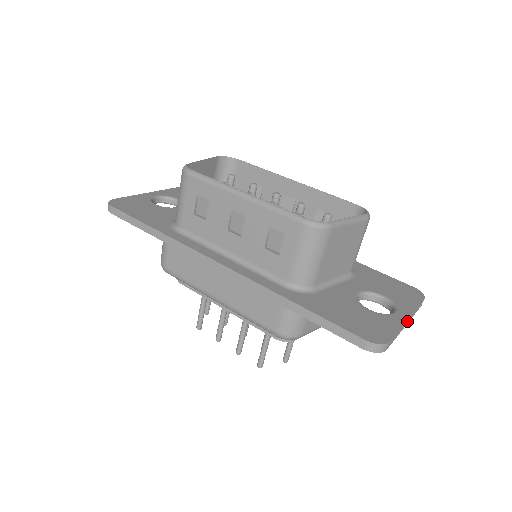
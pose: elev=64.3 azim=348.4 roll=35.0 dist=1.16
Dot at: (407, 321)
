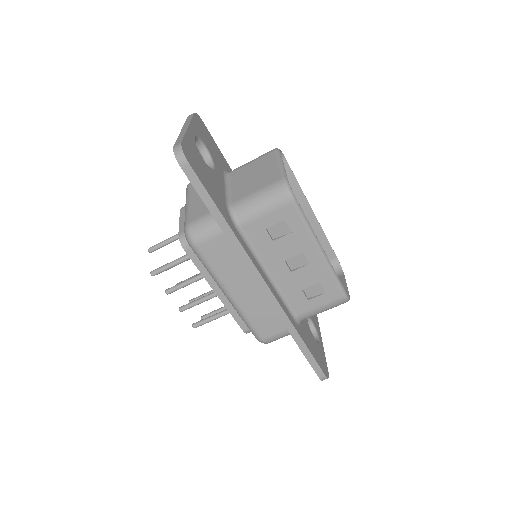
Dot at: occluded
